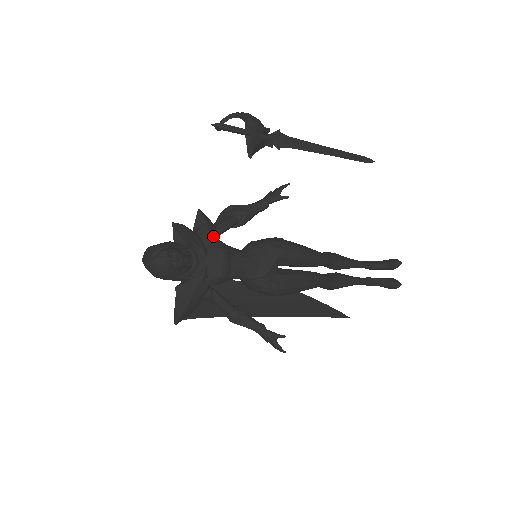
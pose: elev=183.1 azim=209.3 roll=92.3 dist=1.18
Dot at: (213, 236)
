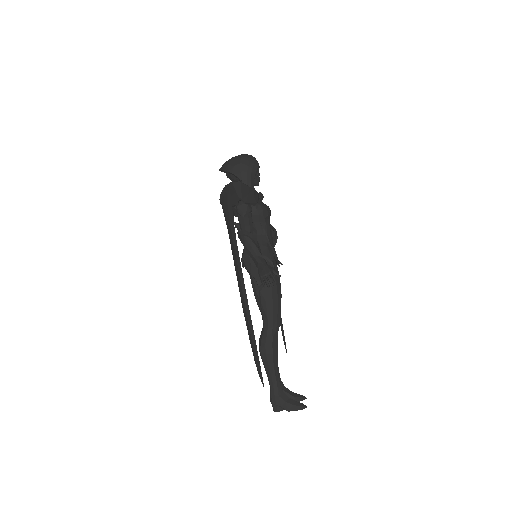
Dot at: occluded
